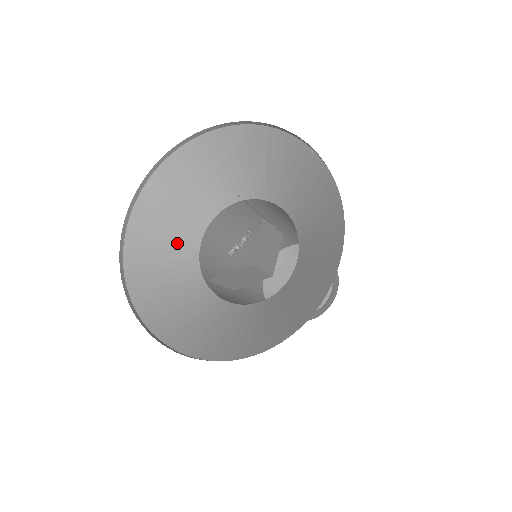
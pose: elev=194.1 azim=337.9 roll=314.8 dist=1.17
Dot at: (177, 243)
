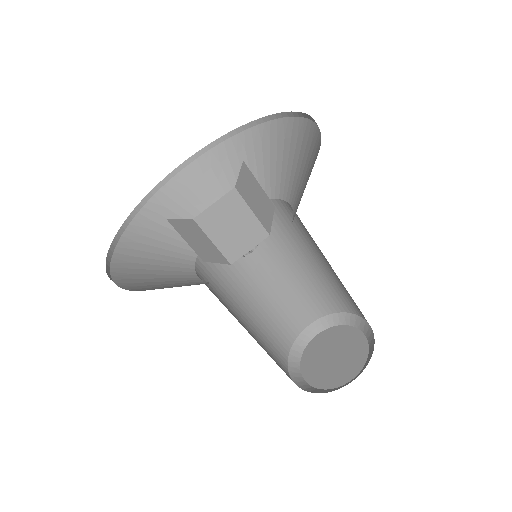
Dot at: (171, 256)
